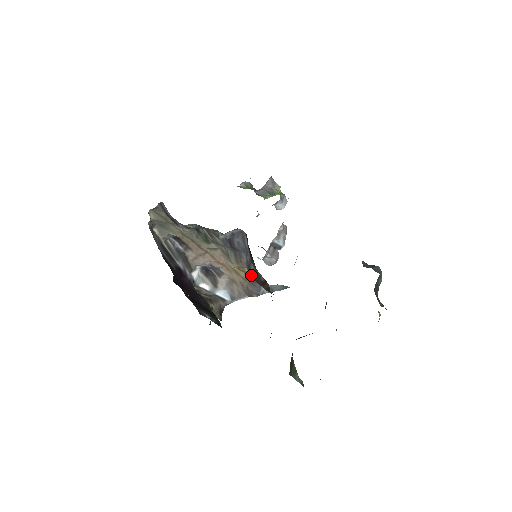
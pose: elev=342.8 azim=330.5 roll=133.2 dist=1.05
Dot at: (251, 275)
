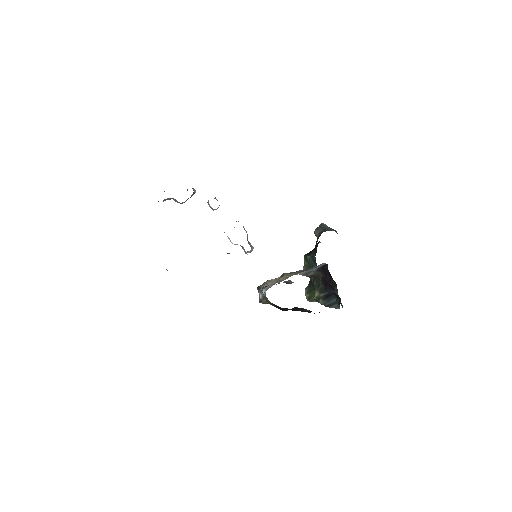
Dot at: (308, 276)
